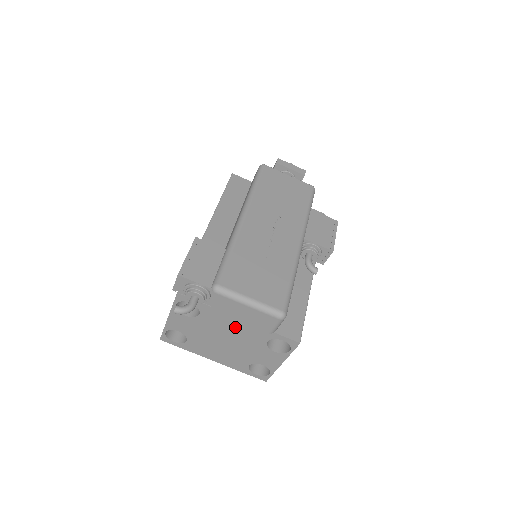
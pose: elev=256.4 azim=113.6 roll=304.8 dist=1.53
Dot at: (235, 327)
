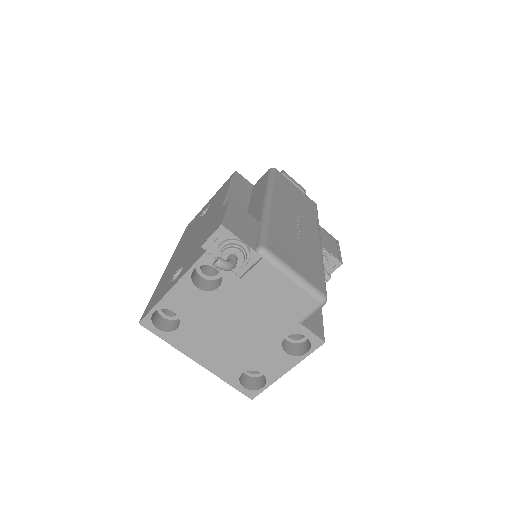
Dot at: (255, 312)
